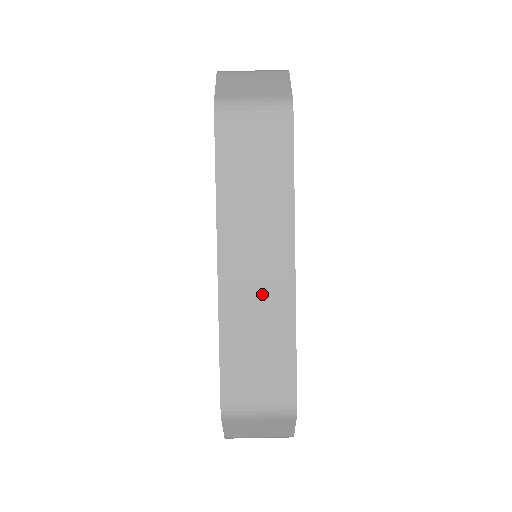
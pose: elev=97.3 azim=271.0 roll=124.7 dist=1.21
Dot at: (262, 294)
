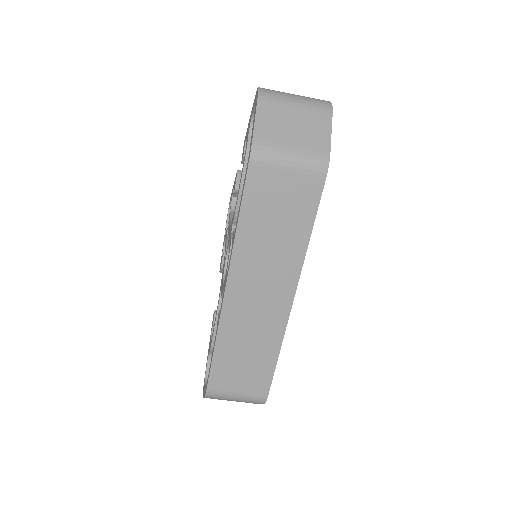
Dot at: (258, 321)
